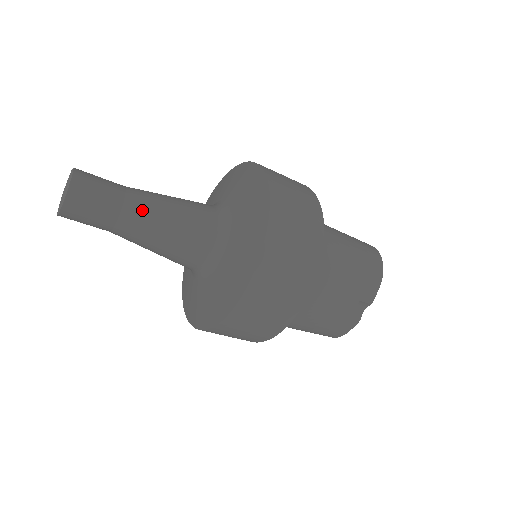
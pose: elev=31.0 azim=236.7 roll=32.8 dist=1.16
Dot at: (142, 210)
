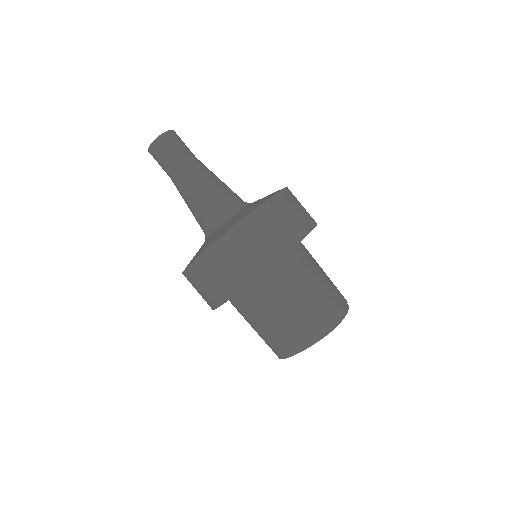
Dot at: occluded
